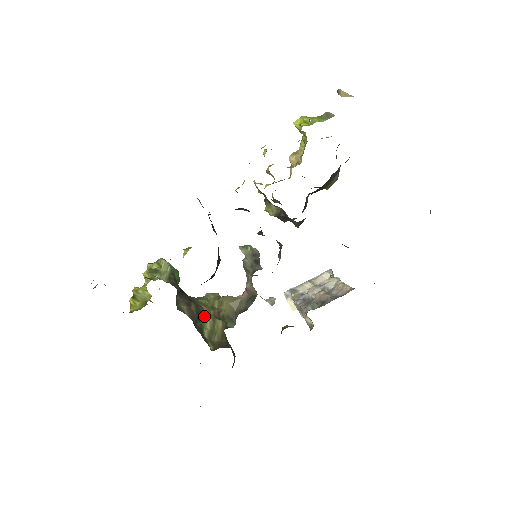
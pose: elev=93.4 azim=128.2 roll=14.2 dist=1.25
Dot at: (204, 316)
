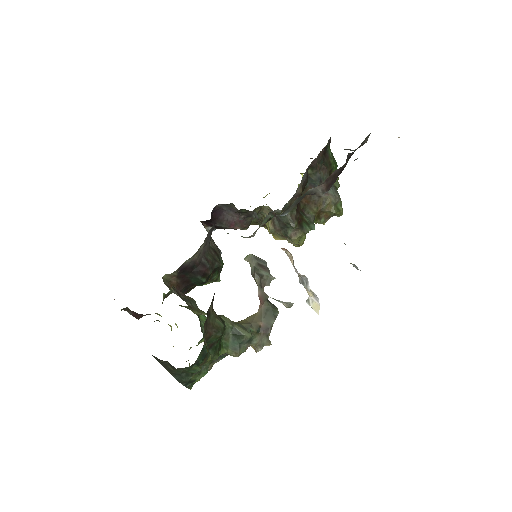
Dot at: (206, 314)
